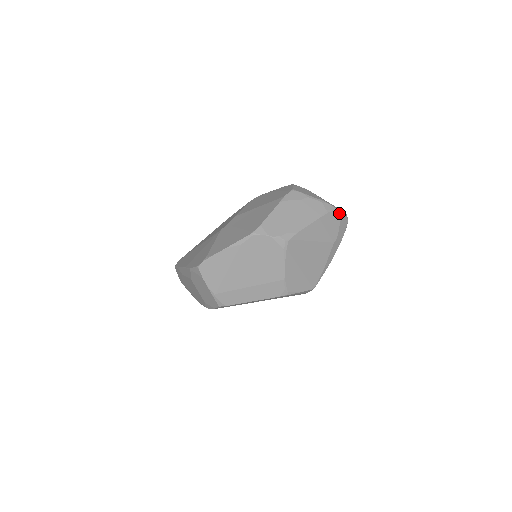
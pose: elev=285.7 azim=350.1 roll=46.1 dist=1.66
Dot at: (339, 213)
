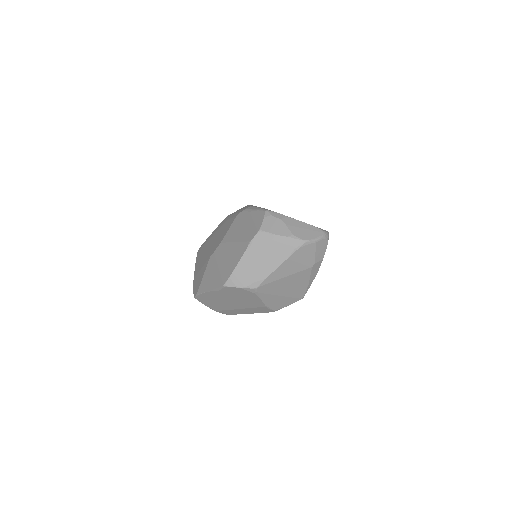
Dot at: (312, 243)
